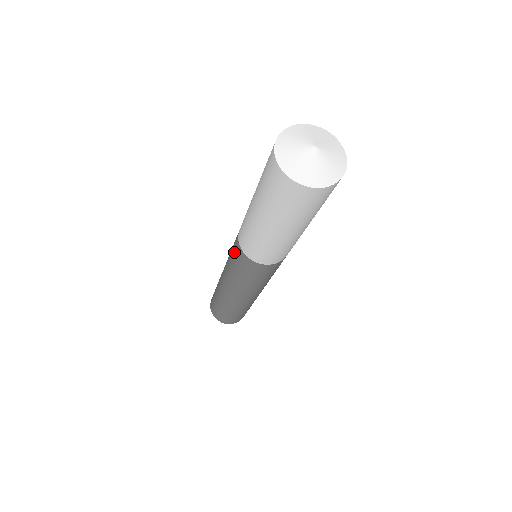
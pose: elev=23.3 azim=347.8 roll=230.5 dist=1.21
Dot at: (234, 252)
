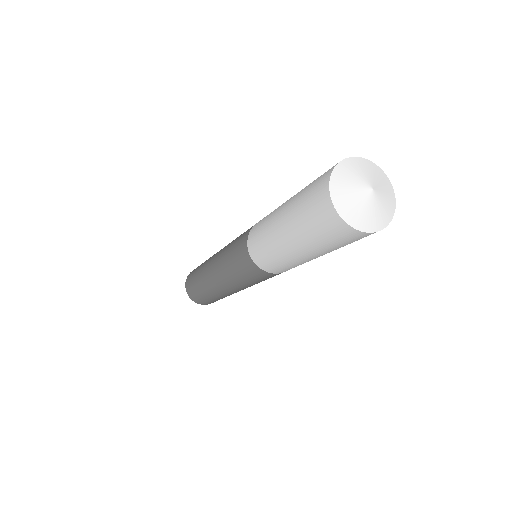
Dot at: (241, 263)
